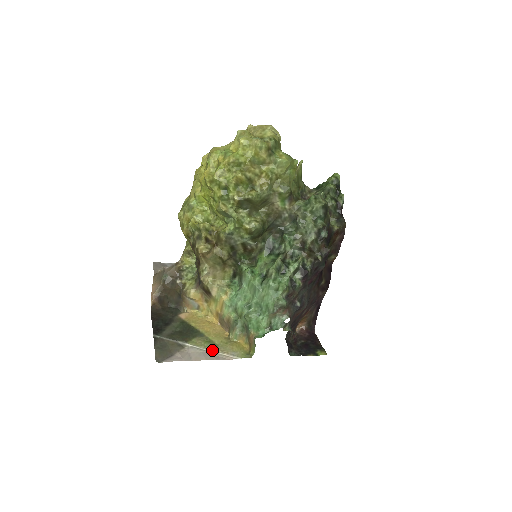
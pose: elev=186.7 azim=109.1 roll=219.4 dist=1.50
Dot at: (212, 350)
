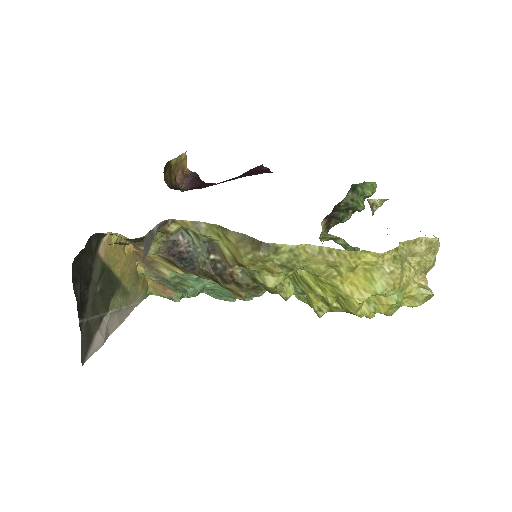
Dot at: (125, 306)
